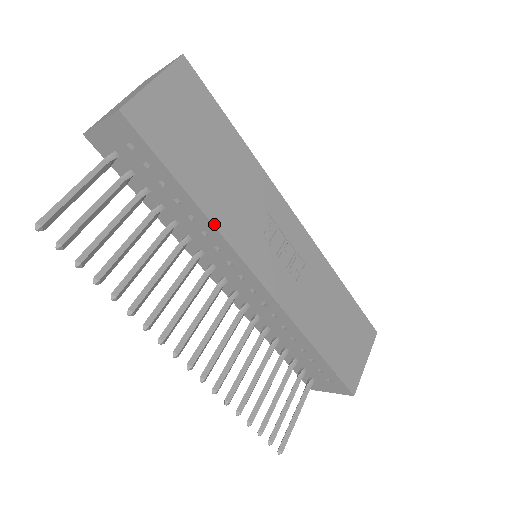
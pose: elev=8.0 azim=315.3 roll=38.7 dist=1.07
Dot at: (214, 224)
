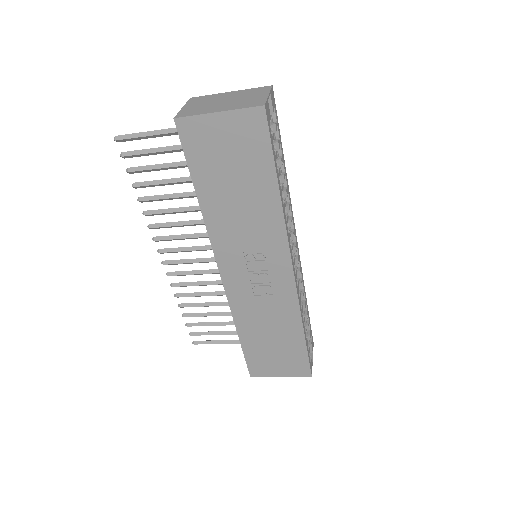
Dot at: (205, 221)
